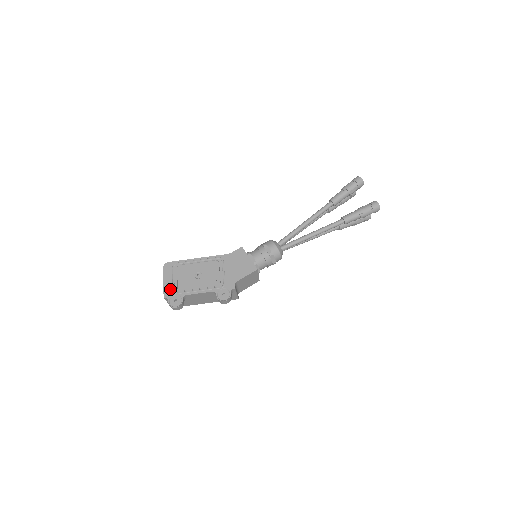
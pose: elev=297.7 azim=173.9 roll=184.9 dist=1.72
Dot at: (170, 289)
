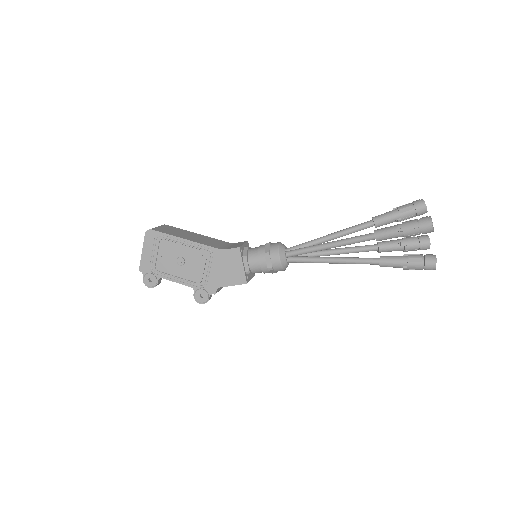
Dot at: (147, 264)
